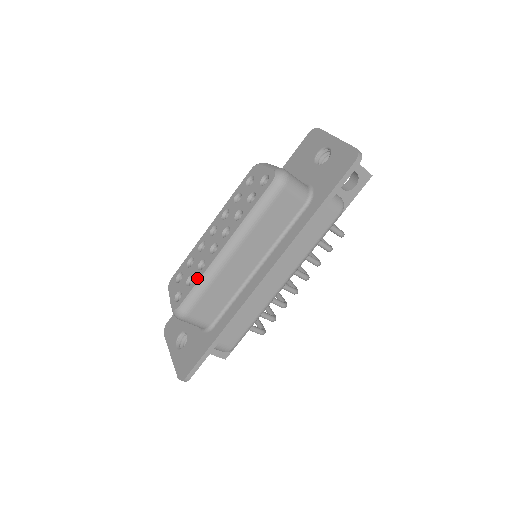
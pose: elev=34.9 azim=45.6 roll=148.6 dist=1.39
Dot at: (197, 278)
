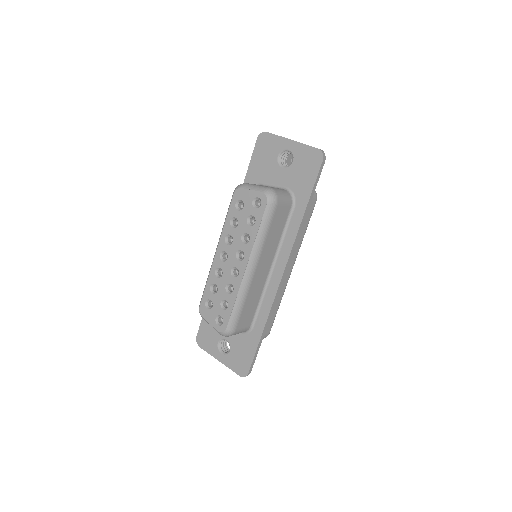
Dot at: (232, 301)
